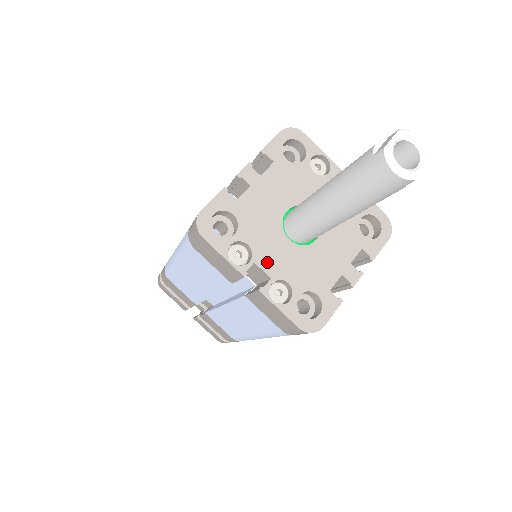
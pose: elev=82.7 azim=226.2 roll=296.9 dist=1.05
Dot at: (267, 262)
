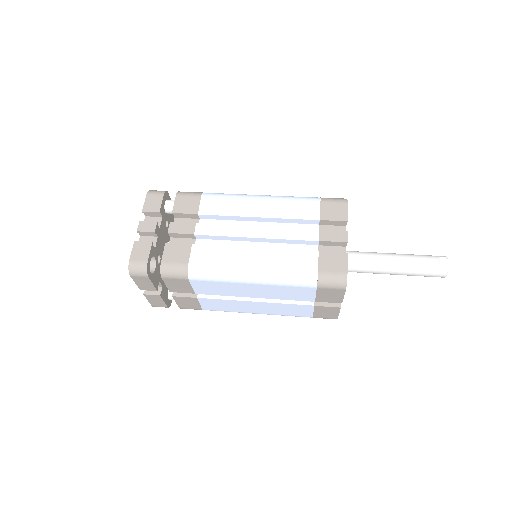
Dot at: occluded
